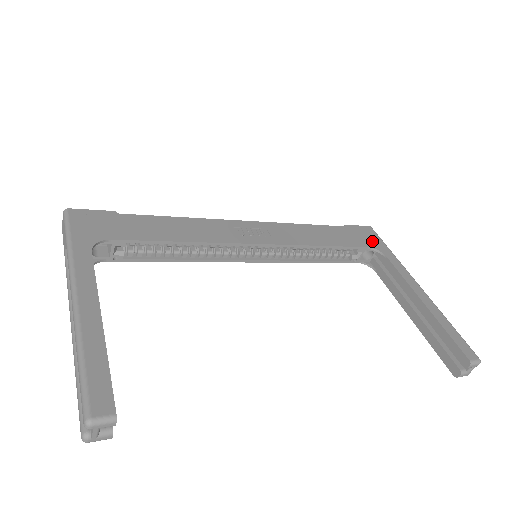
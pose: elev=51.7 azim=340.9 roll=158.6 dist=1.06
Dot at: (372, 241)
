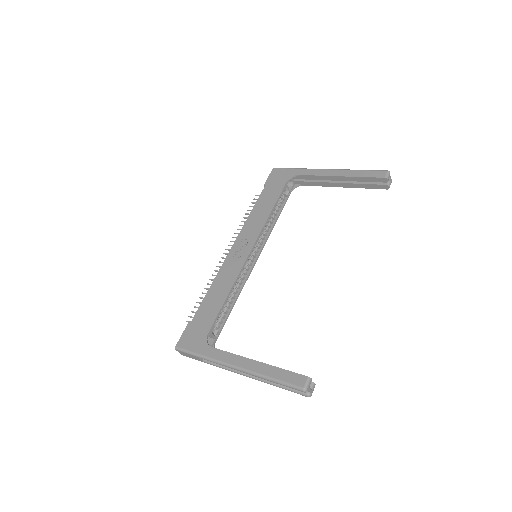
Dot at: (284, 176)
